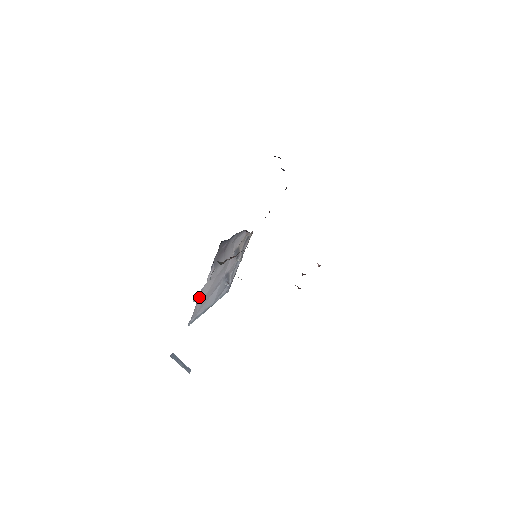
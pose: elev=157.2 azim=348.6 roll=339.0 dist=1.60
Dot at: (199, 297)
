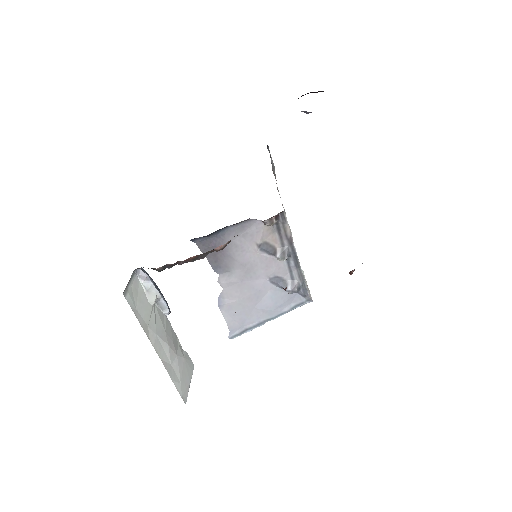
Dot at: (222, 306)
